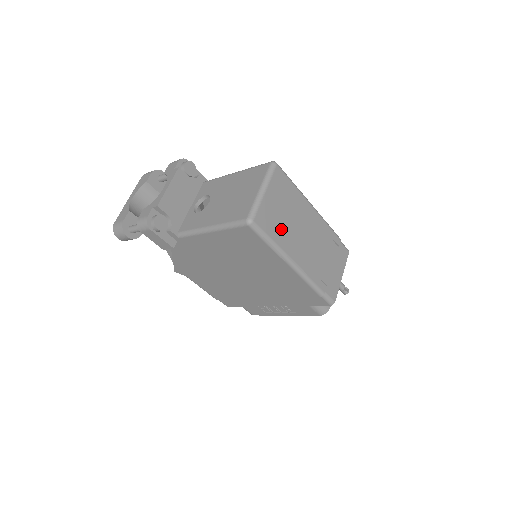
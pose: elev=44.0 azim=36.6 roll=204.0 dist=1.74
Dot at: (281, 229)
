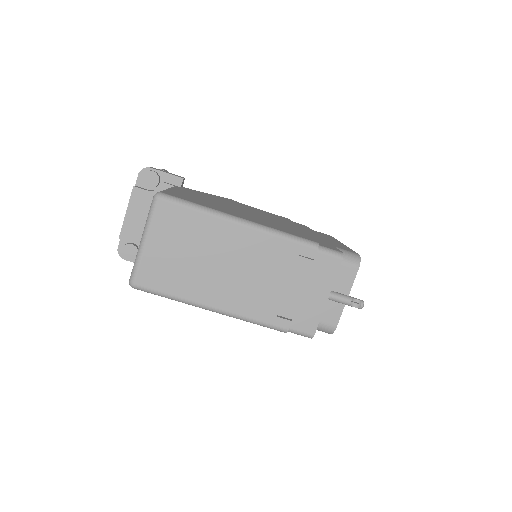
Dot at: (184, 277)
